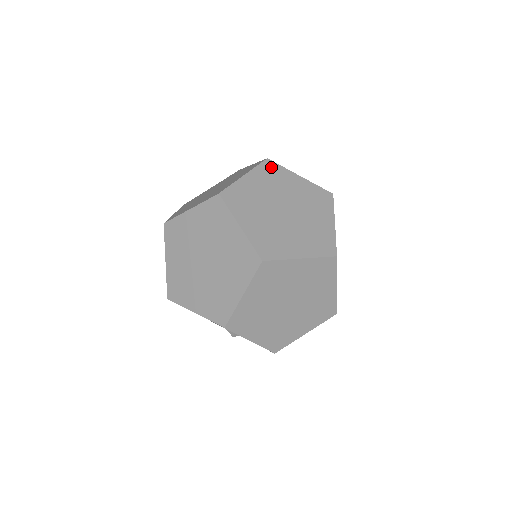
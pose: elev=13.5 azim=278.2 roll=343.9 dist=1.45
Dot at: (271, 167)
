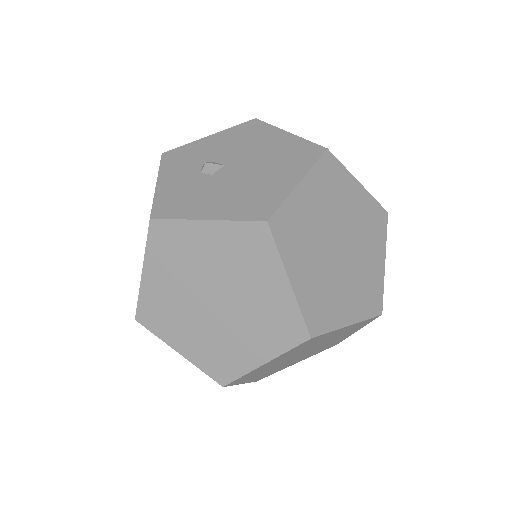
Dot at: (162, 233)
